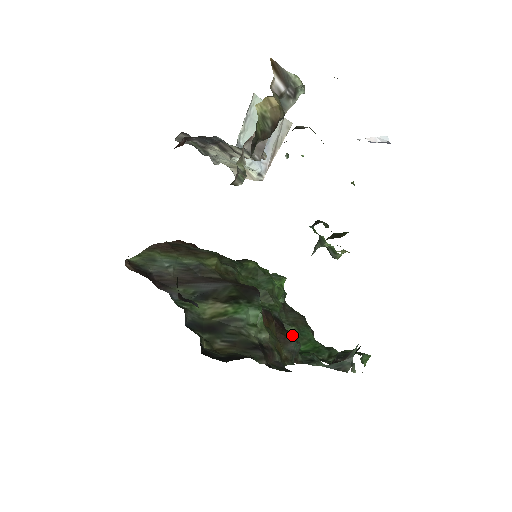
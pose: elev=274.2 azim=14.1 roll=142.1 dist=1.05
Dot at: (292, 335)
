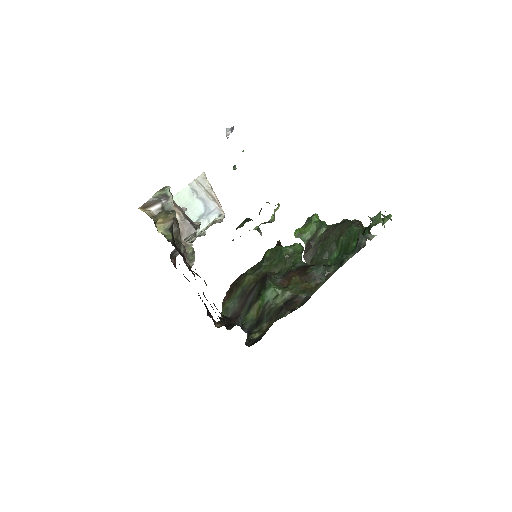
Dot at: (312, 267)
